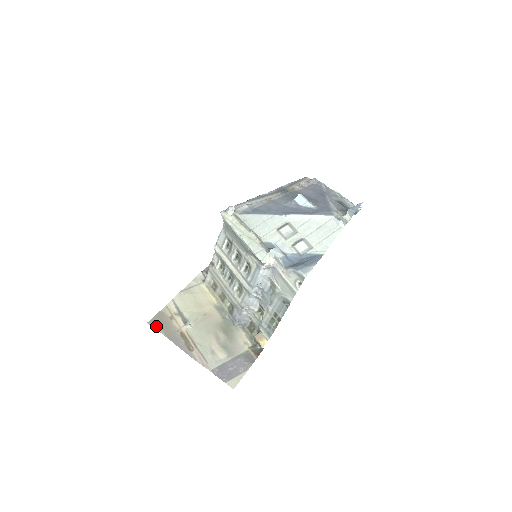
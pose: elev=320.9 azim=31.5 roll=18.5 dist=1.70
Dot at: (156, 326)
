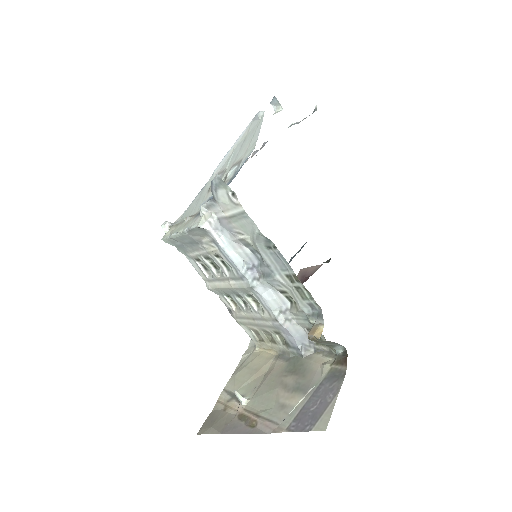
Dot at: (206, 430)
